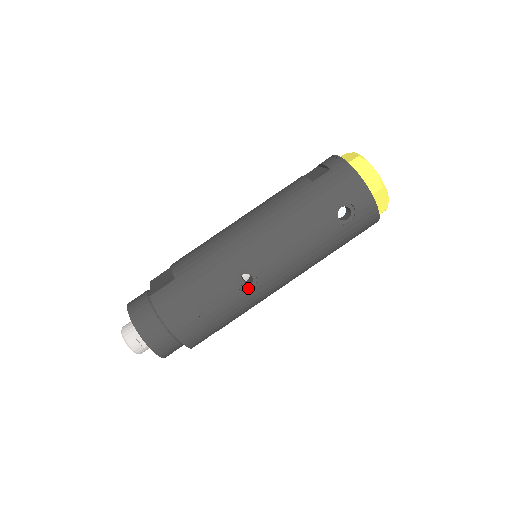
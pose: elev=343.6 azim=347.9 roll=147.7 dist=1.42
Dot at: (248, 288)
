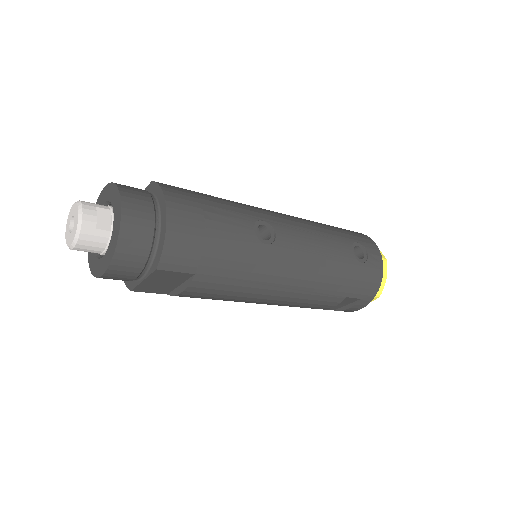
Dot at: (263, 241)
